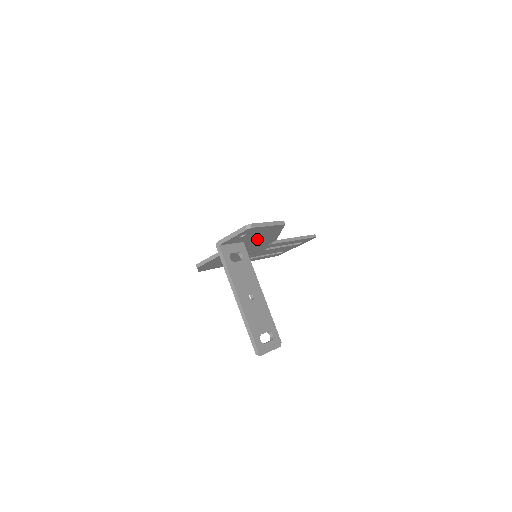
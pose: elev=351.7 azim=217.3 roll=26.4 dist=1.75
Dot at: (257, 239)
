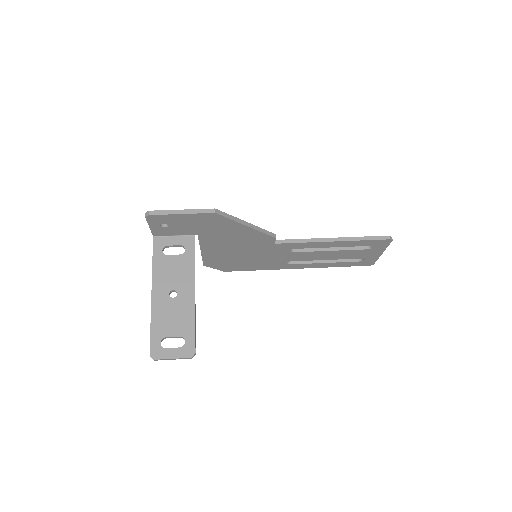
Dot at: (218, 233)
